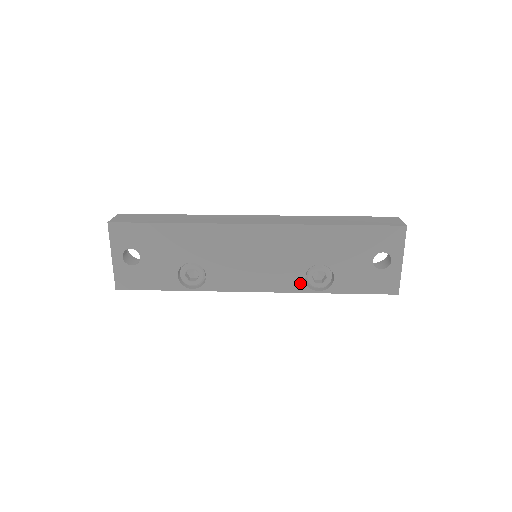
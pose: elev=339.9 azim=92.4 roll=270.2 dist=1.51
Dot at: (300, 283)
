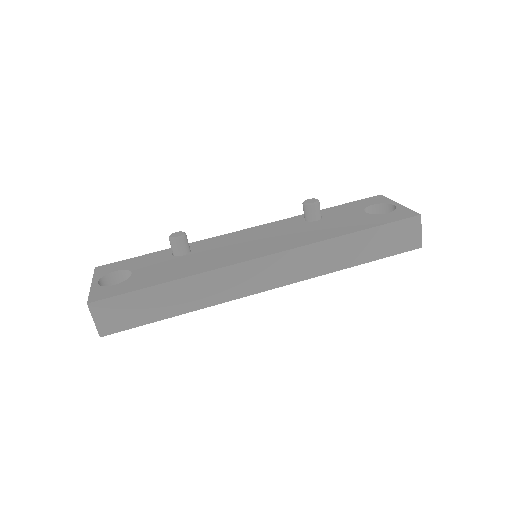
Dot at: occluded
